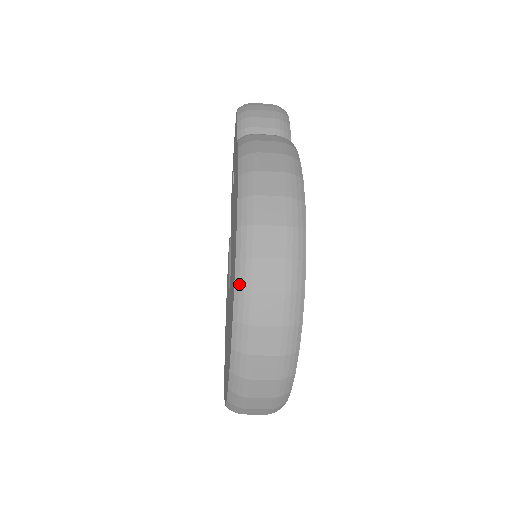
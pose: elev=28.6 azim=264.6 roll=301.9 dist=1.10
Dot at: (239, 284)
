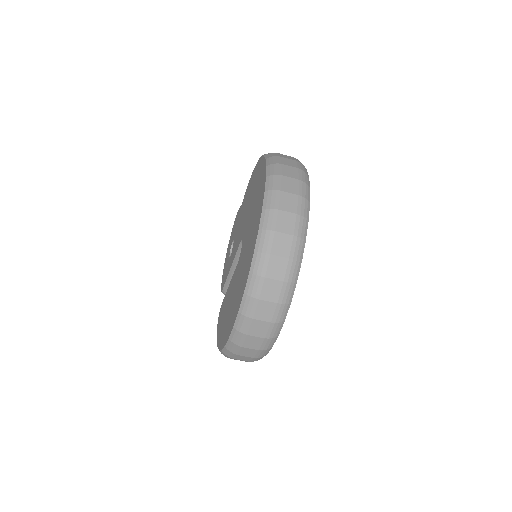
Dot at: (269, 157)
